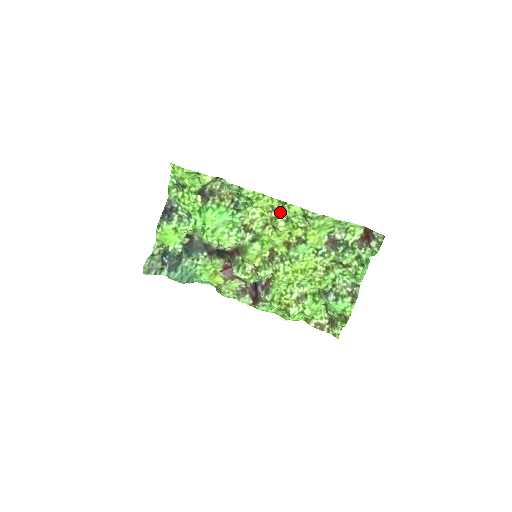
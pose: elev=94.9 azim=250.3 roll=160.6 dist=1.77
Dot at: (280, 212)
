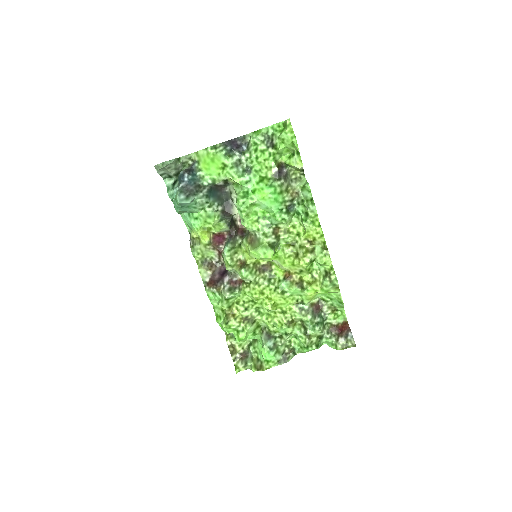
Dot at: (314, 250)
